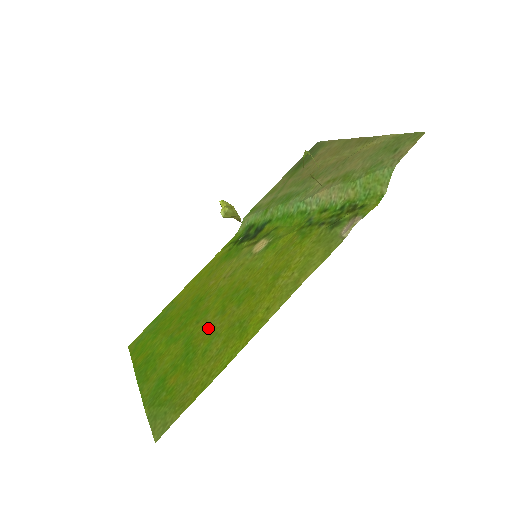
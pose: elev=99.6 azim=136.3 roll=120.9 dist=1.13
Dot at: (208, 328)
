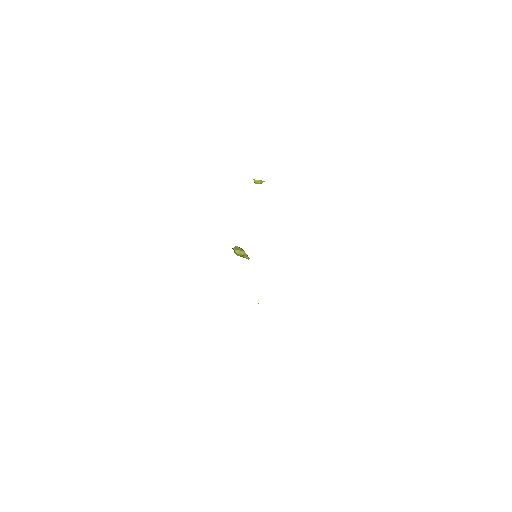
Dot at: occluded
